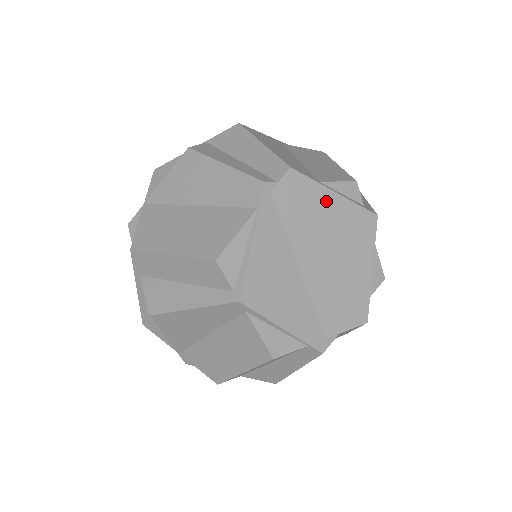
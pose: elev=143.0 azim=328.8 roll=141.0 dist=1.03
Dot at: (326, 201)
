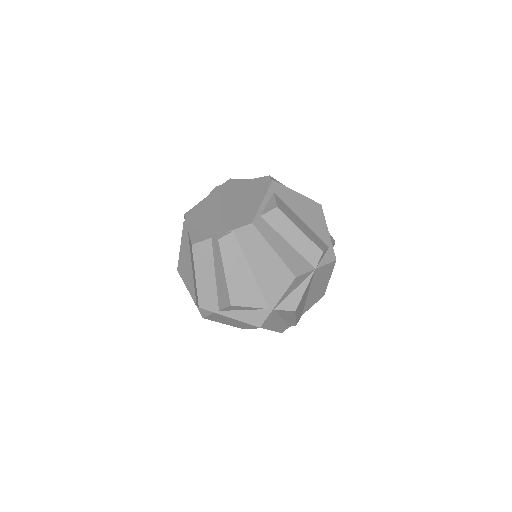
Dot at: (244, 183)
